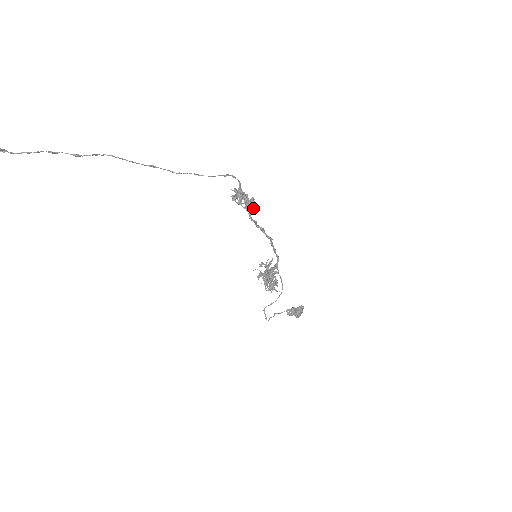
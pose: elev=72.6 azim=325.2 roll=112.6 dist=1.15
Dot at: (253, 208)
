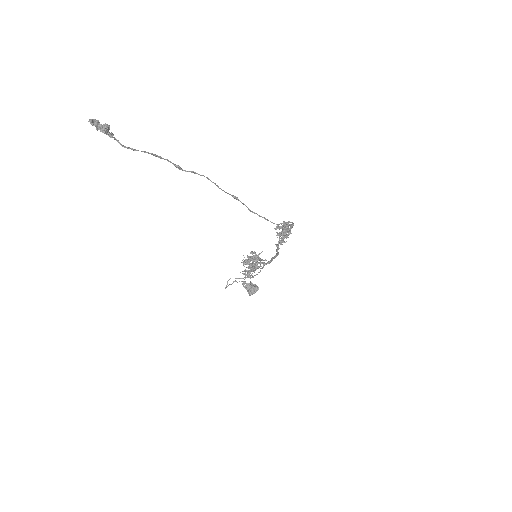
Dot at: occluded
